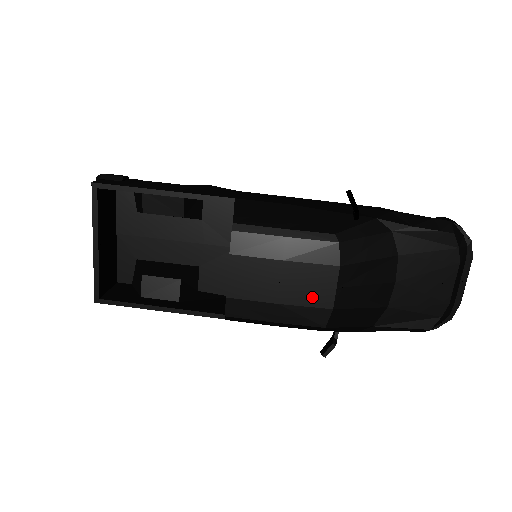
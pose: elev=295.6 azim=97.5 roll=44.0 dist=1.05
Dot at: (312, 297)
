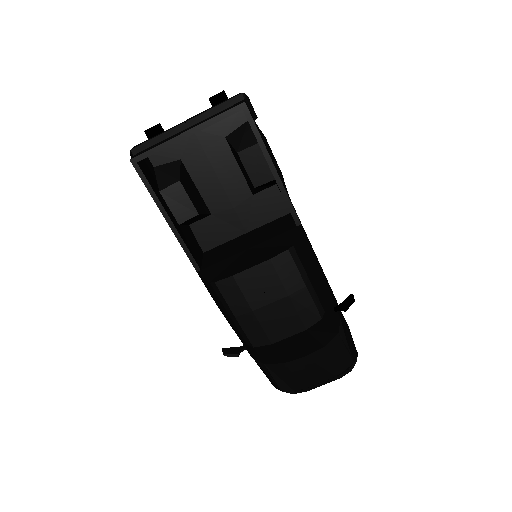
Dot at: (273, 328)
